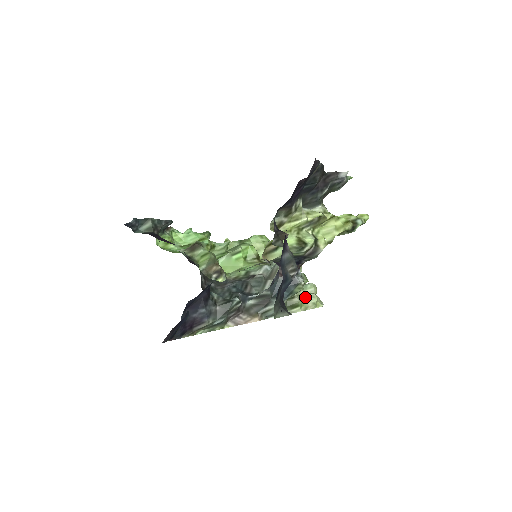
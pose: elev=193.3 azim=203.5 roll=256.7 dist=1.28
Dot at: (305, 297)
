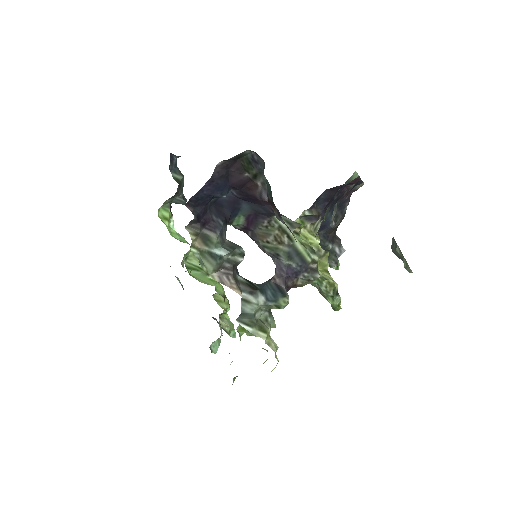
Dot at: (270, 336)
